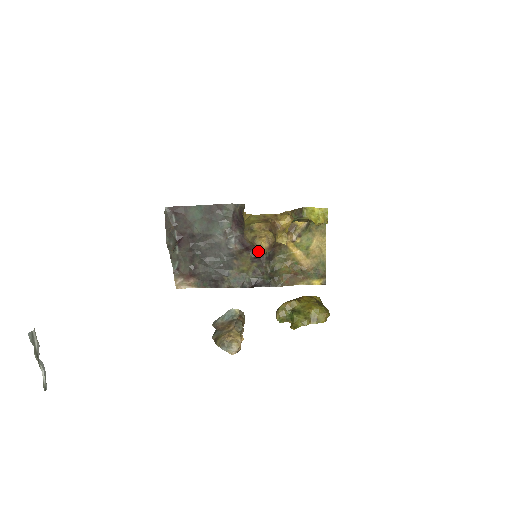
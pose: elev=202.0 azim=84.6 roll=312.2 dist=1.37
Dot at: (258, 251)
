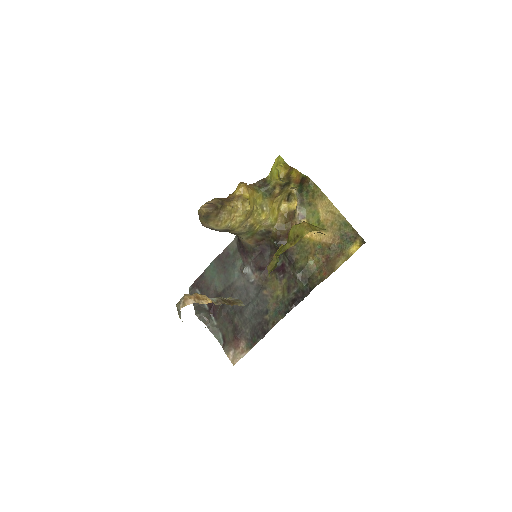
Dot at: (279, 265)
